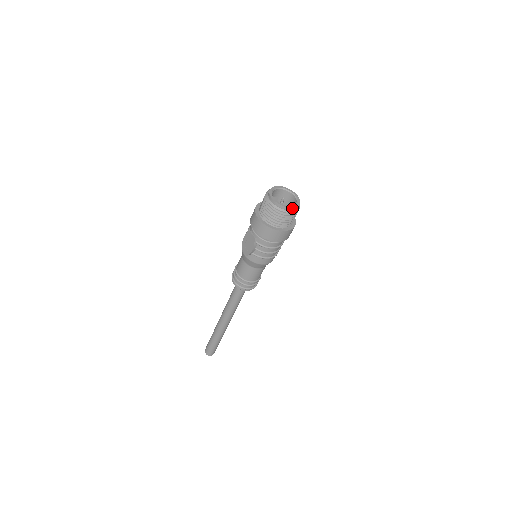
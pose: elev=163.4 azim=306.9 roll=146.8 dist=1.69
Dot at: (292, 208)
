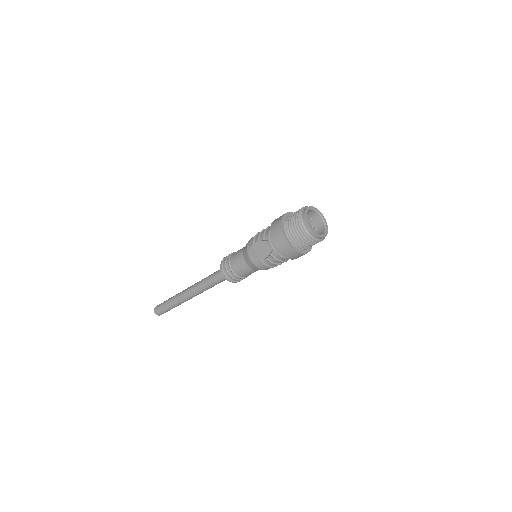
Dot at: (323, 237)
